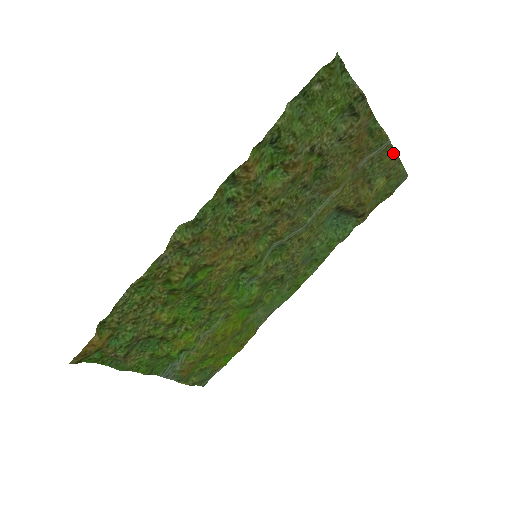
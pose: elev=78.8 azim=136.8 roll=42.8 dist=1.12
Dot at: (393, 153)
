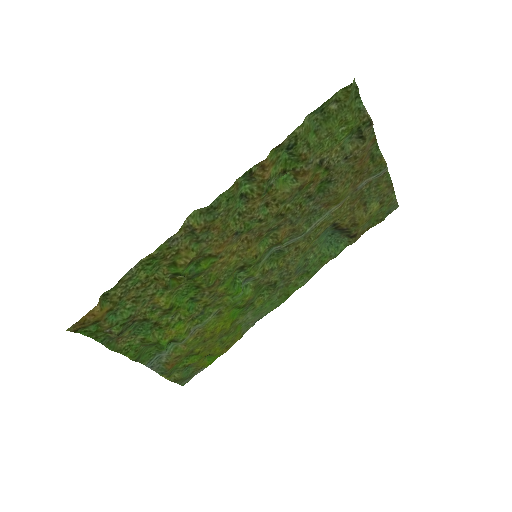
Dot at: (389, 181)
